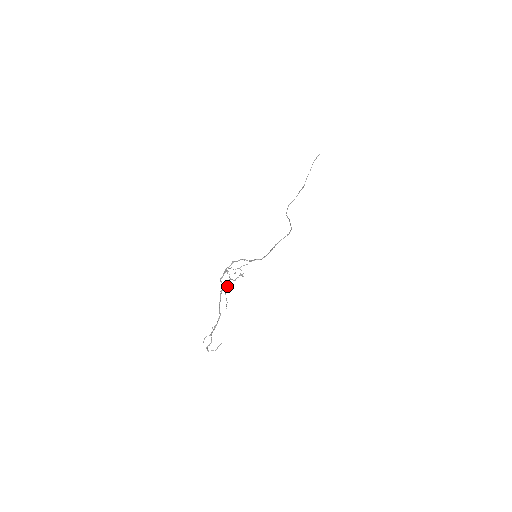
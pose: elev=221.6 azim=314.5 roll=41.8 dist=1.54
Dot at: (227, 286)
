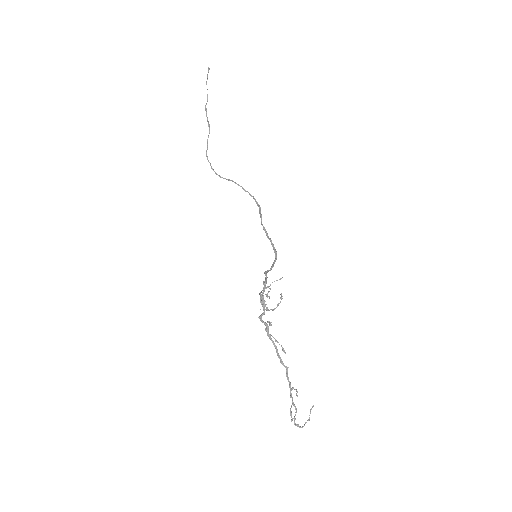
Dot at: (270, 322)
